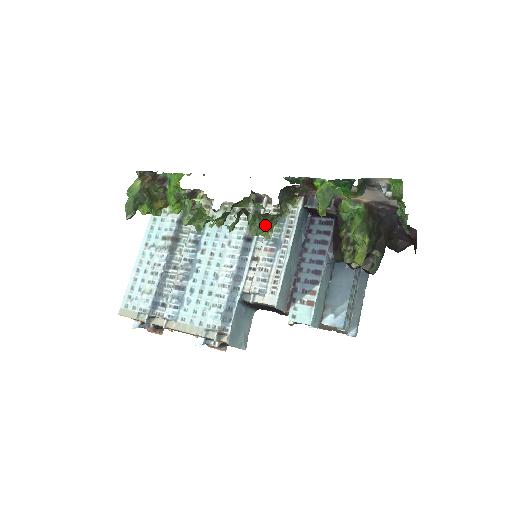
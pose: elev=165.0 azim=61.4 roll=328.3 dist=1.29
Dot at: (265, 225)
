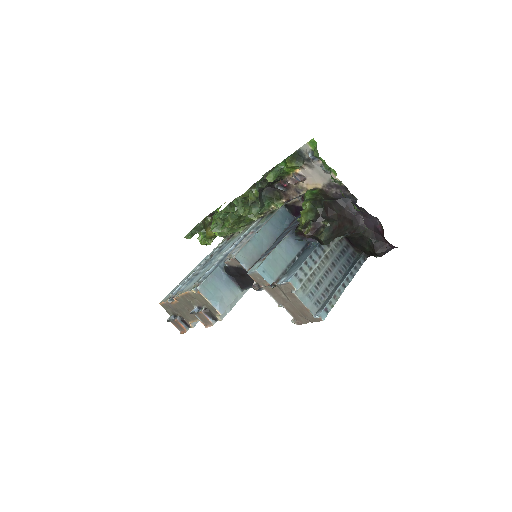
Dot at: (244, 206)
